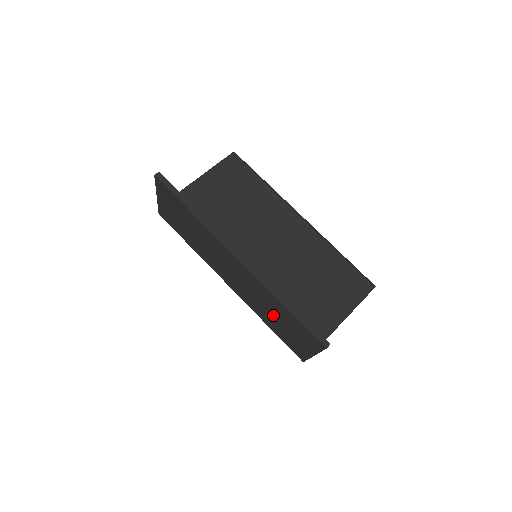
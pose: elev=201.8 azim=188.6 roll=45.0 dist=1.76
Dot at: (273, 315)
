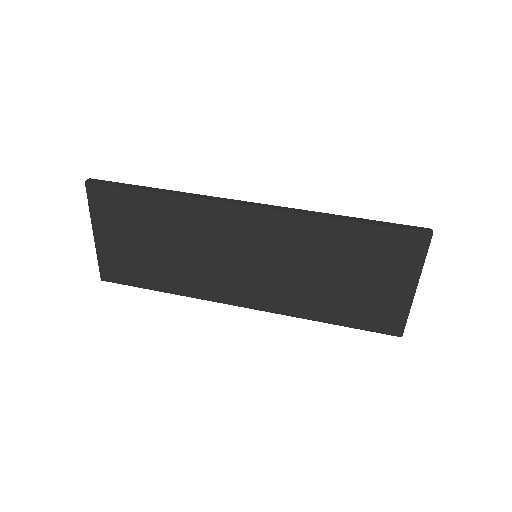
Dot at: (330, 276)
